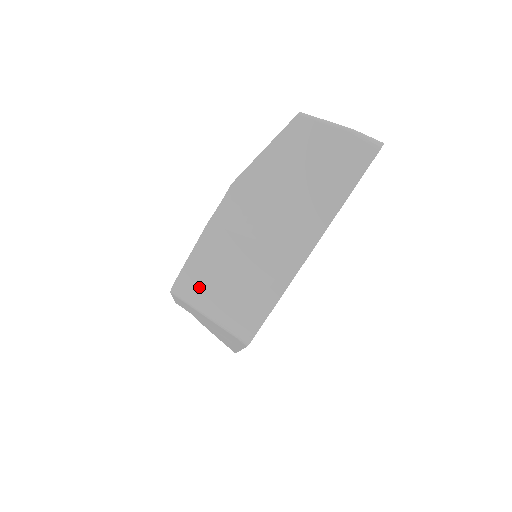
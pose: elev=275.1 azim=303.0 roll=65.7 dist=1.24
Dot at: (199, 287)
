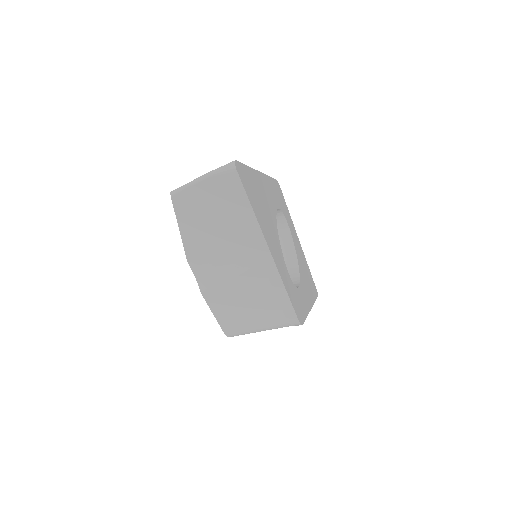
Dot at: (239, 324)
